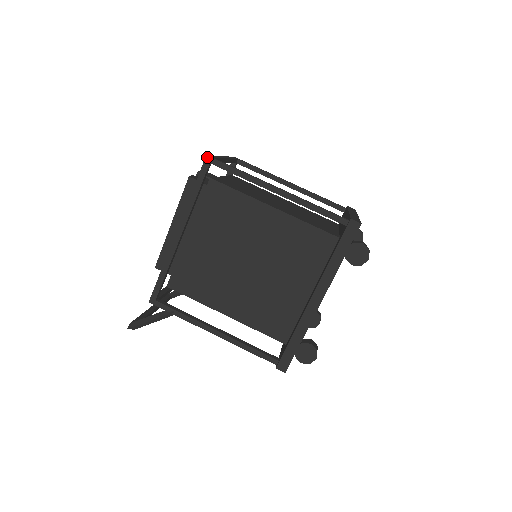
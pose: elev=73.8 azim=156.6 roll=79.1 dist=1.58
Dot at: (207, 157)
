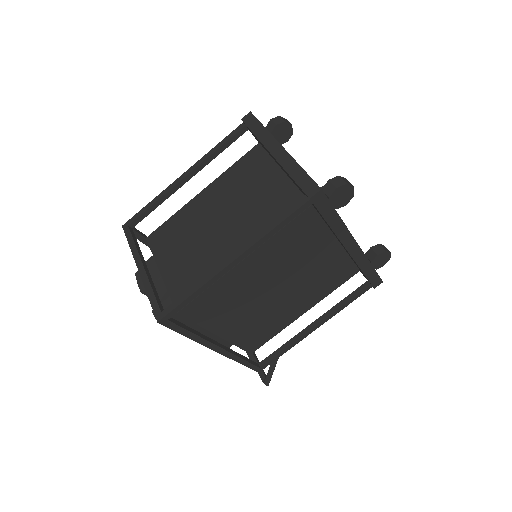
Dot at: (160, 322)
